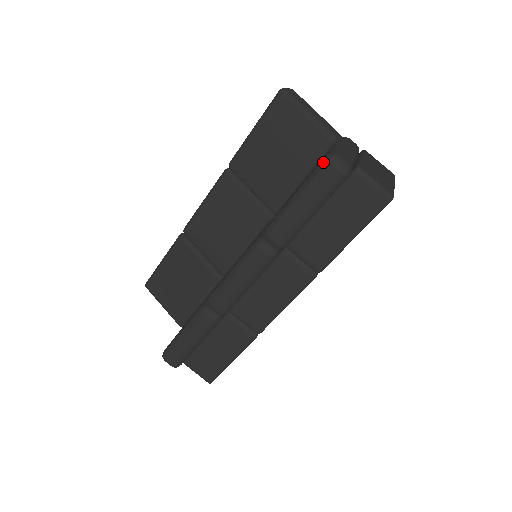
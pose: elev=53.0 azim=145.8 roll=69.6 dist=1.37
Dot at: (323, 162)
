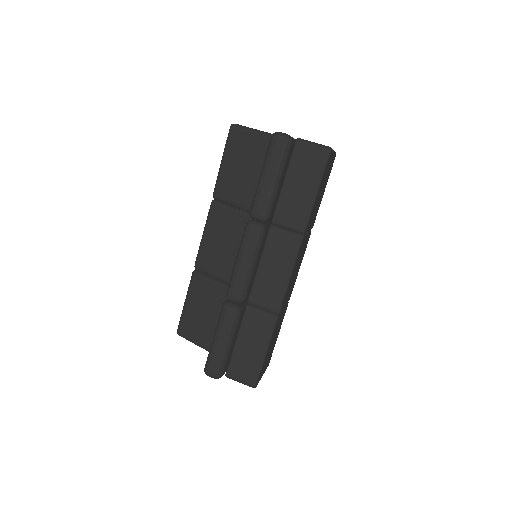
Dot at: (270, 140)
